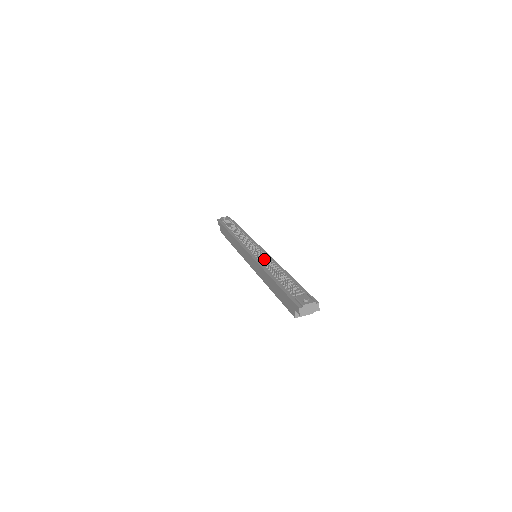
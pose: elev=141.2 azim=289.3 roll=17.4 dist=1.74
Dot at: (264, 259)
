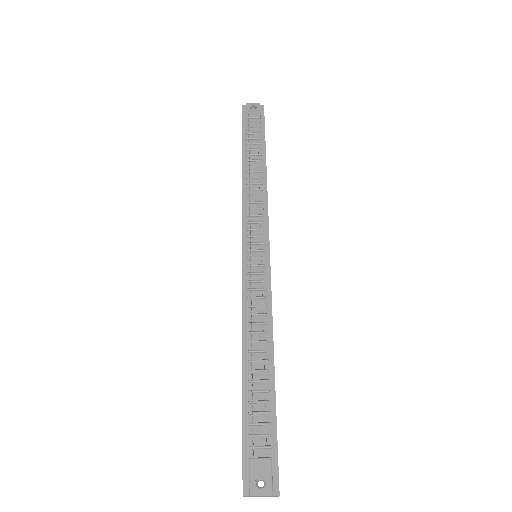
Dot at: (250, 306)
